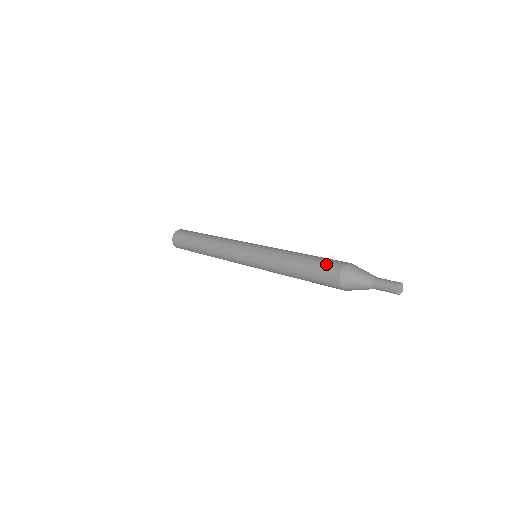
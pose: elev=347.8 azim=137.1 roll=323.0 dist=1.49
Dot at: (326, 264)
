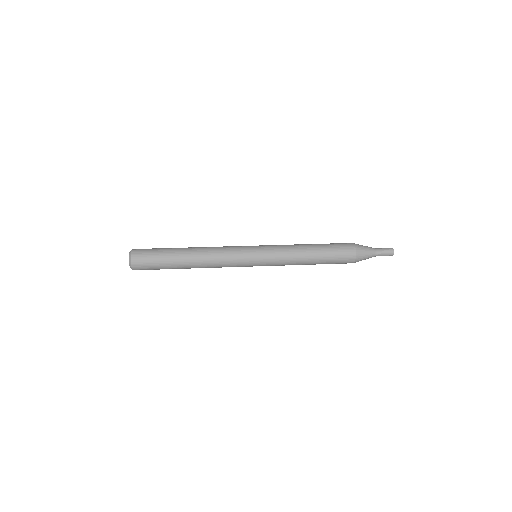
Dot at: (341, 248)
